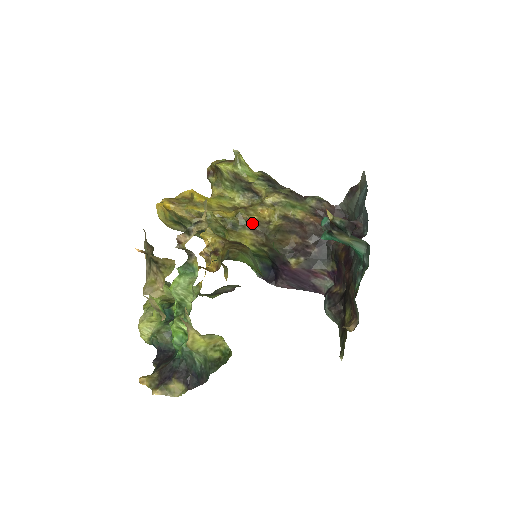
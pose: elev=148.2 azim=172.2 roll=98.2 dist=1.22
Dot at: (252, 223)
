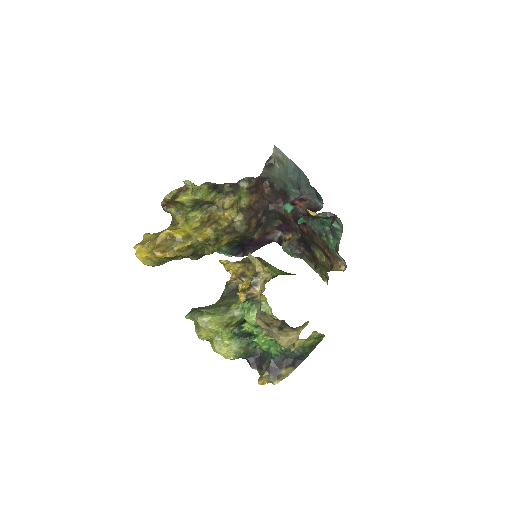
Dot at: (226, 229)
